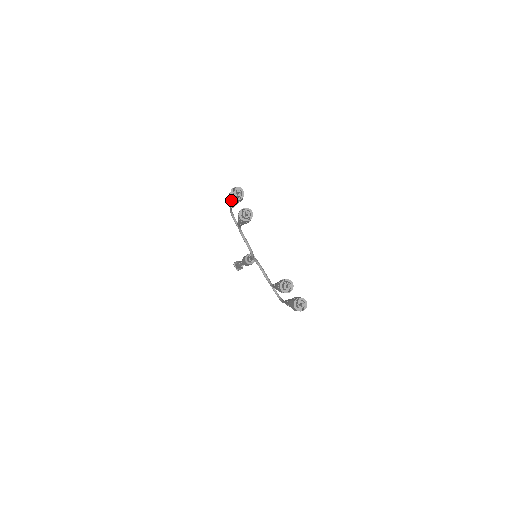
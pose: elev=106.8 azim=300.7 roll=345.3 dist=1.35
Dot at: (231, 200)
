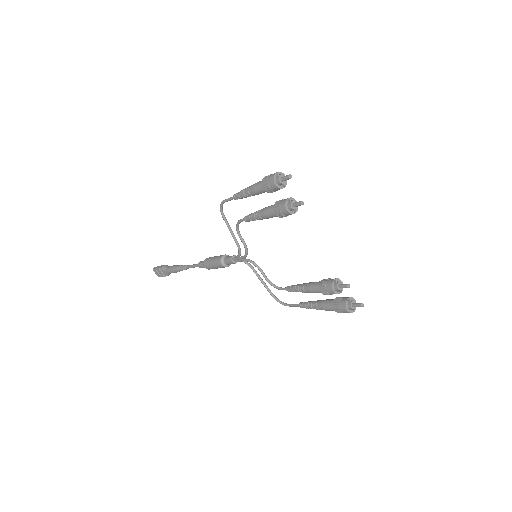
Dot at: (267, 189)
